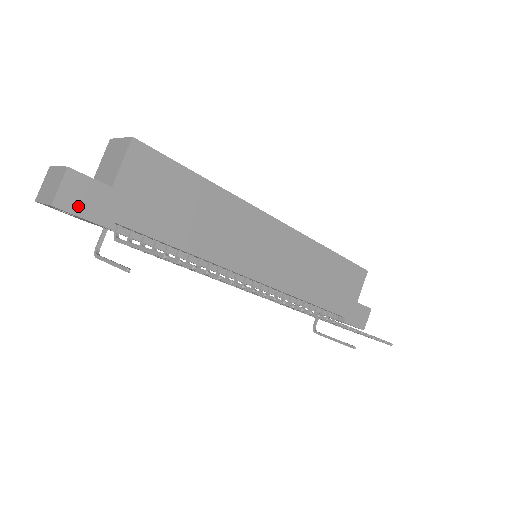
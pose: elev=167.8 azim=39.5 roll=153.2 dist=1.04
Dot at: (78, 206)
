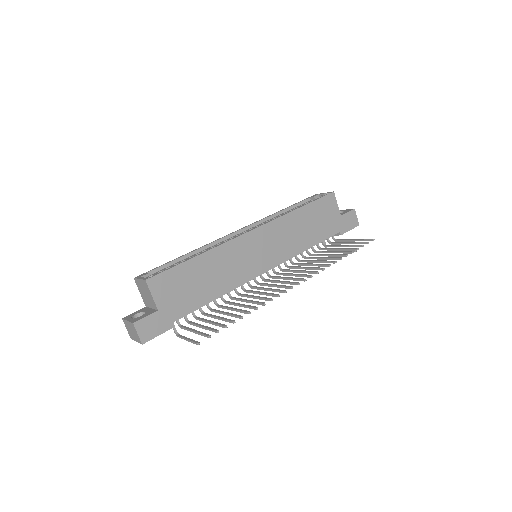
Dot at: (152, 333)
